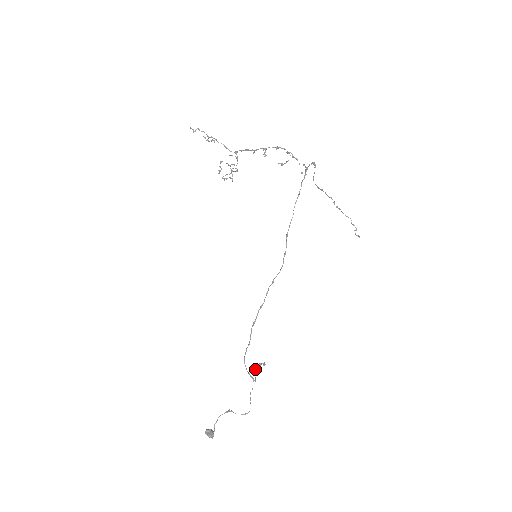
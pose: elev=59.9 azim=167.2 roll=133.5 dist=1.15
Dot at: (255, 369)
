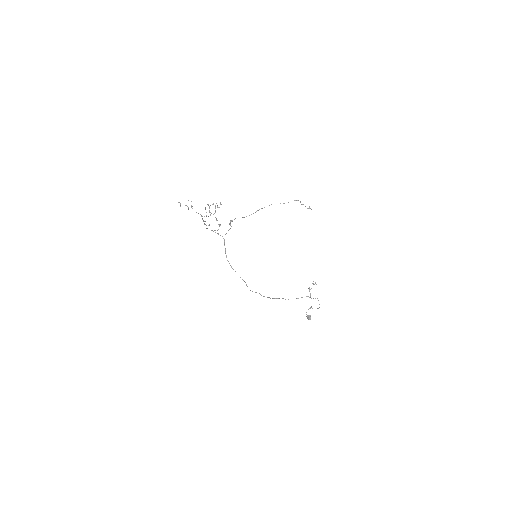
Dot at: (309, 289)
